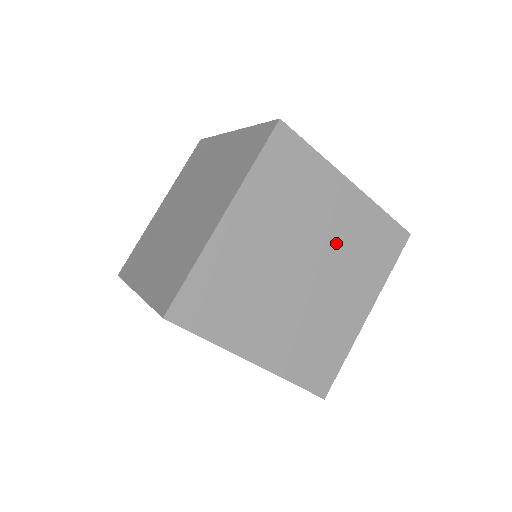
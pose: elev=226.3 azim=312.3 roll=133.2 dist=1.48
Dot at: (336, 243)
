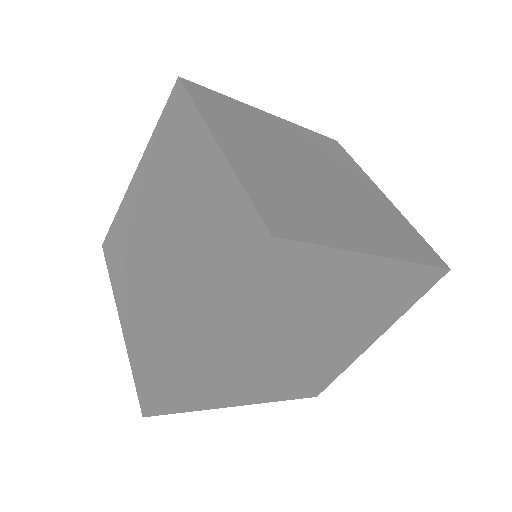
Dot at: (345, 310)
